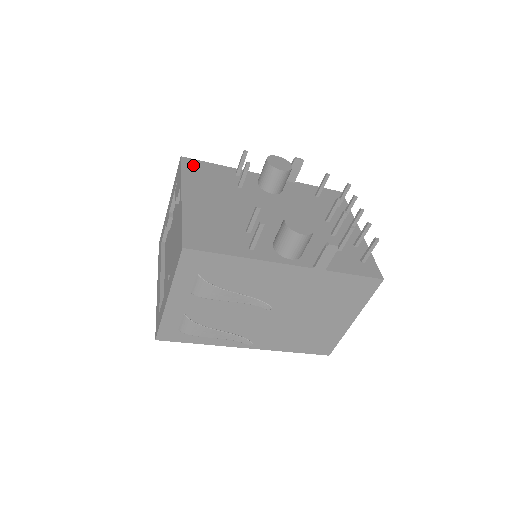
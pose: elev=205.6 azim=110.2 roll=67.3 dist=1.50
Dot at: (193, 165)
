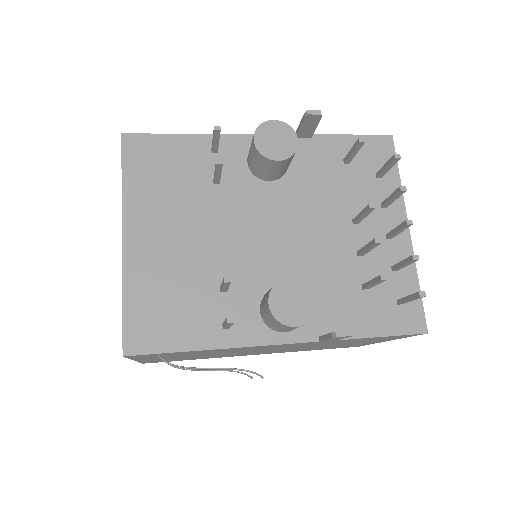
Dot at: (141, 150)
